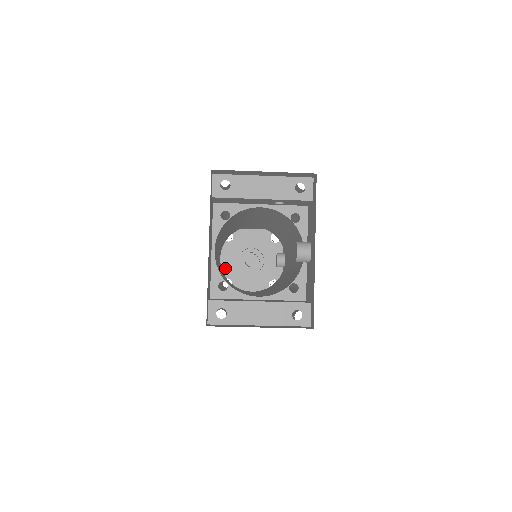
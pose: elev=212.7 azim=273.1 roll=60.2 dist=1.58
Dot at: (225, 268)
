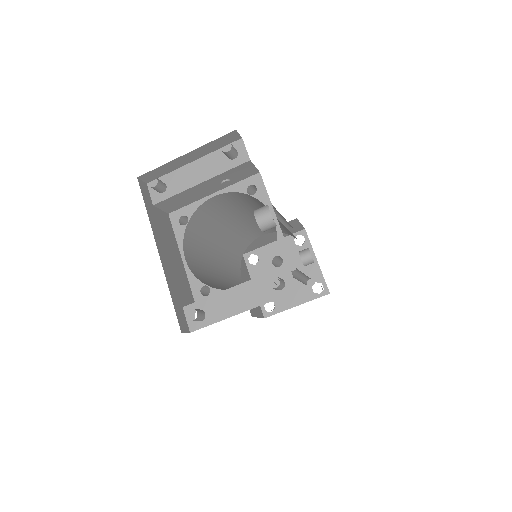
Dot at: occluded
